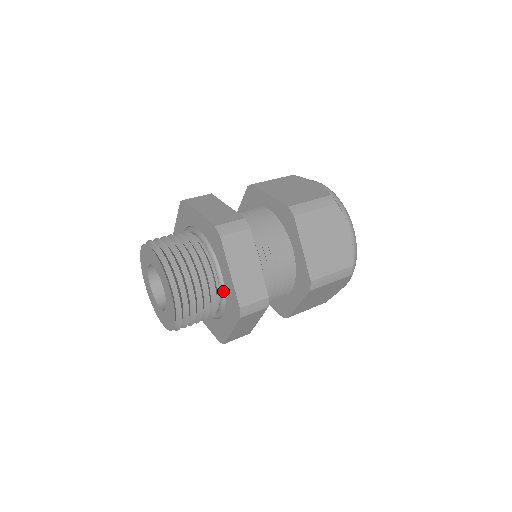
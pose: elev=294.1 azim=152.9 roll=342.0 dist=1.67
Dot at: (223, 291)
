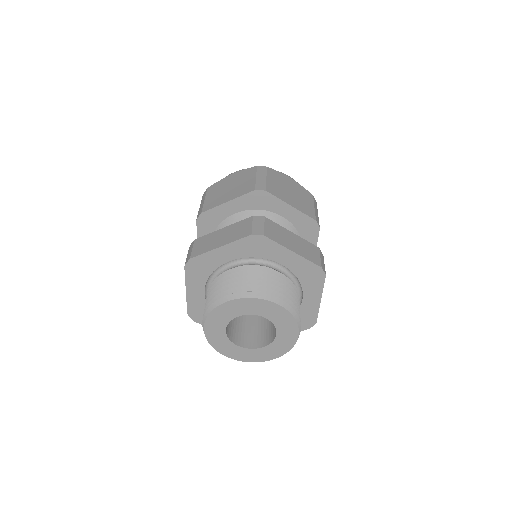
Dot at: occluded
